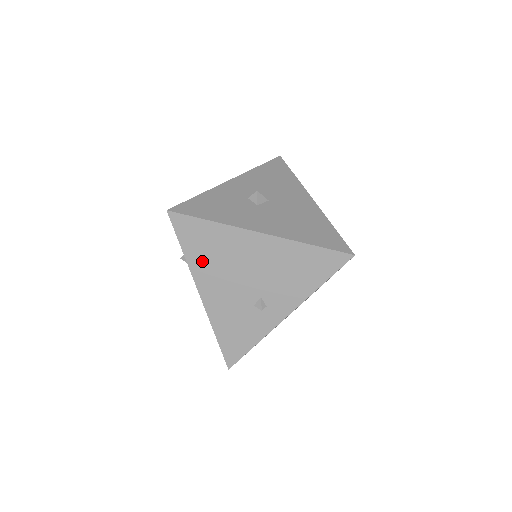
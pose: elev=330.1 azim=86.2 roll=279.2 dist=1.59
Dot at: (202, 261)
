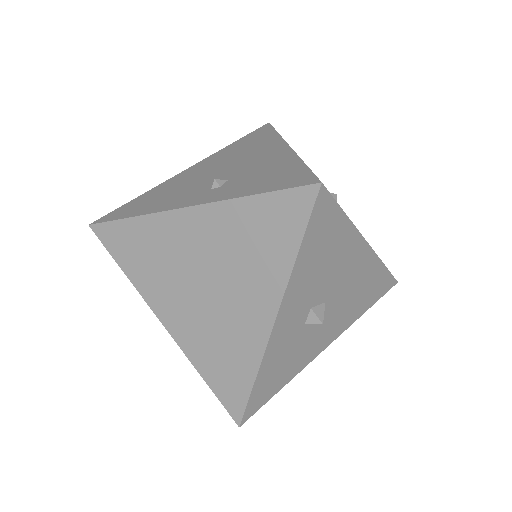
Dot at: occluded
